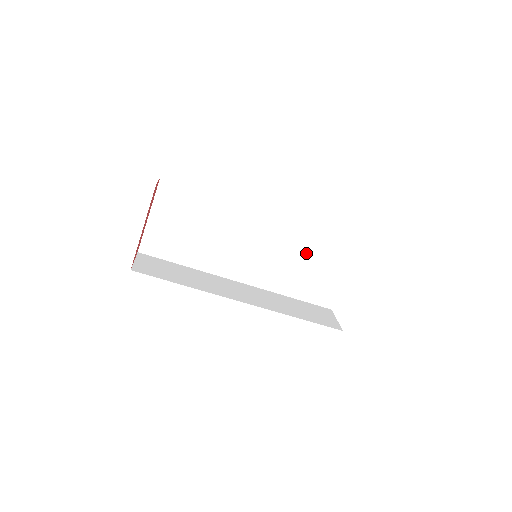
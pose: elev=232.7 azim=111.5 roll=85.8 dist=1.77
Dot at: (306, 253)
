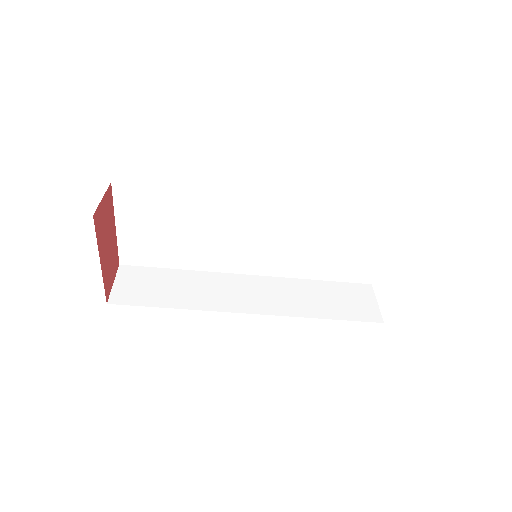
Dot at: (325, 231)
